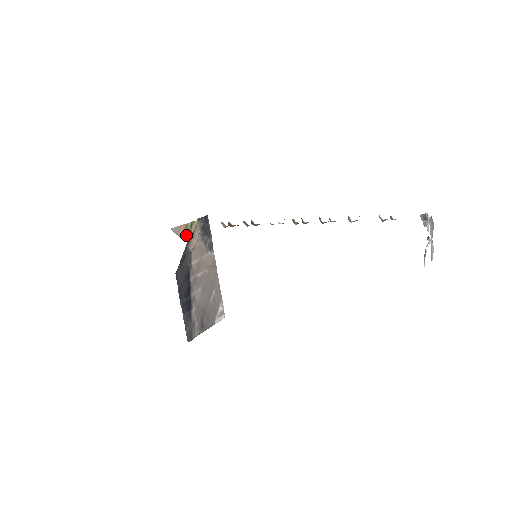
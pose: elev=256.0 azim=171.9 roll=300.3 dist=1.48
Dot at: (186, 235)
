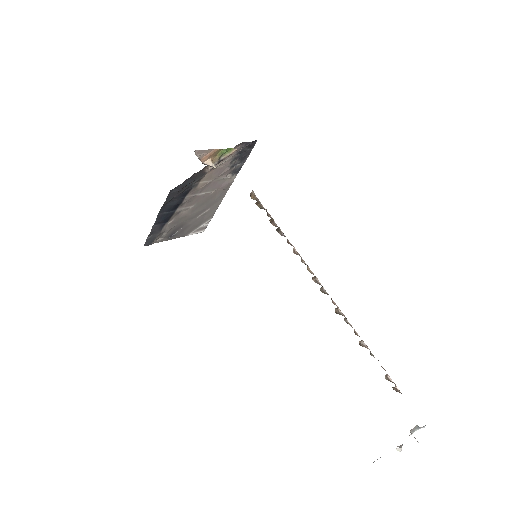
Dot at: (209, 163)
